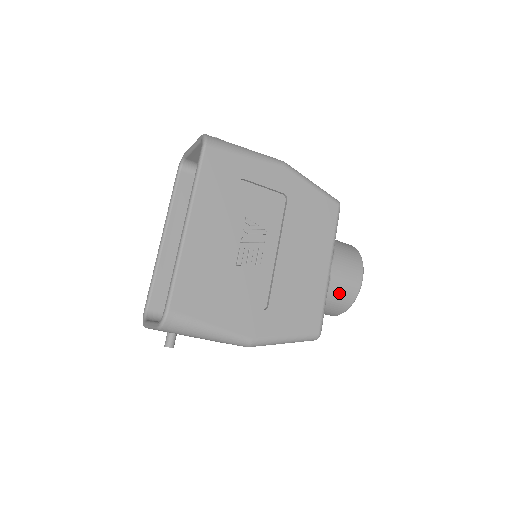
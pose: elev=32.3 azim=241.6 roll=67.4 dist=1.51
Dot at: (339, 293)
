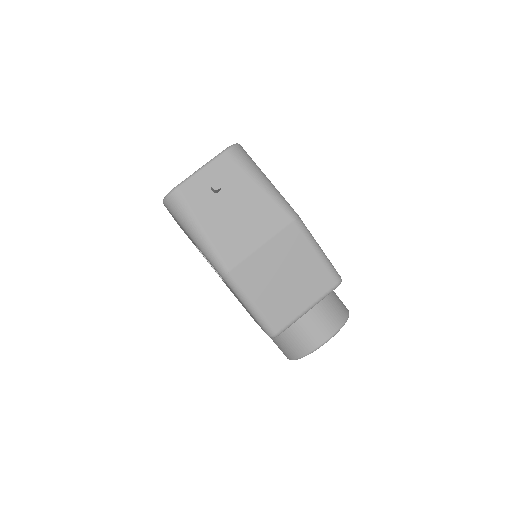
Dot at: (335, 298)
